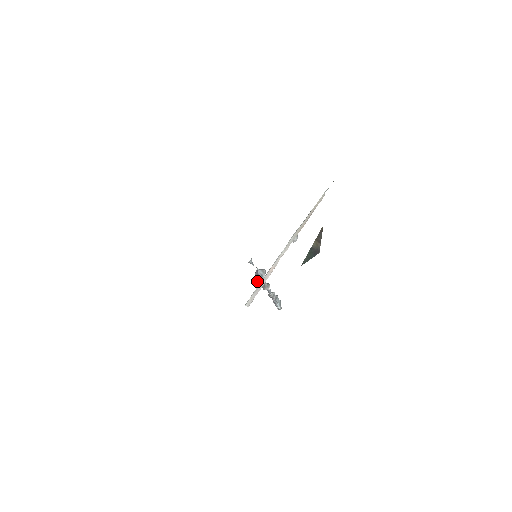
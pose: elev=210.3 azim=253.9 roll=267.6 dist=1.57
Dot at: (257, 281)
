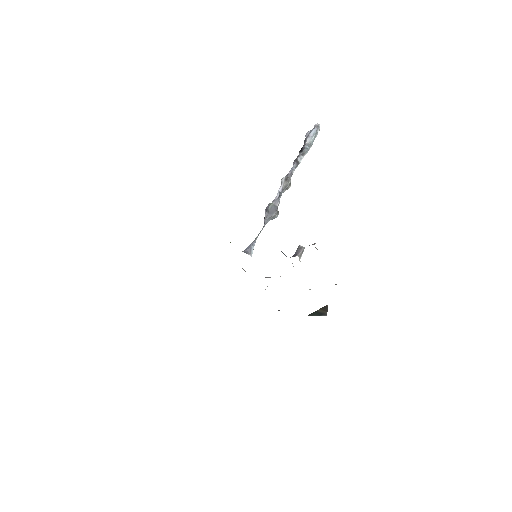
Dot at: occluded
